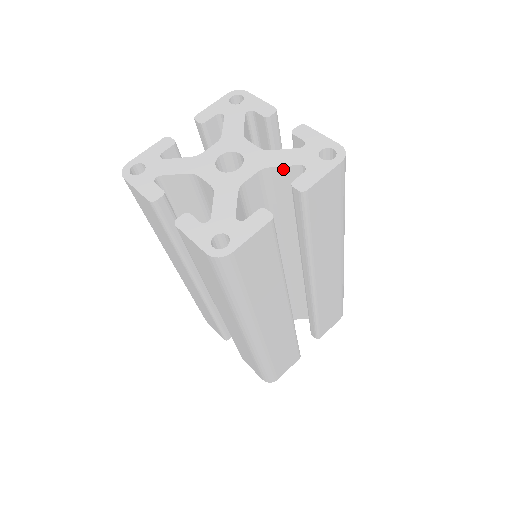
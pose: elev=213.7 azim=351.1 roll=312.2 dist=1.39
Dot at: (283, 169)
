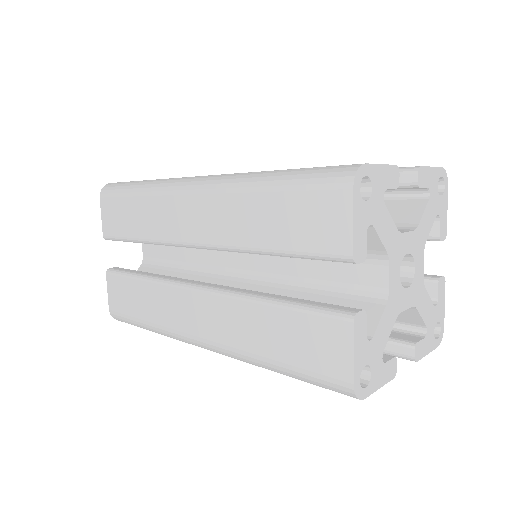
Dot at: (417, 316)
